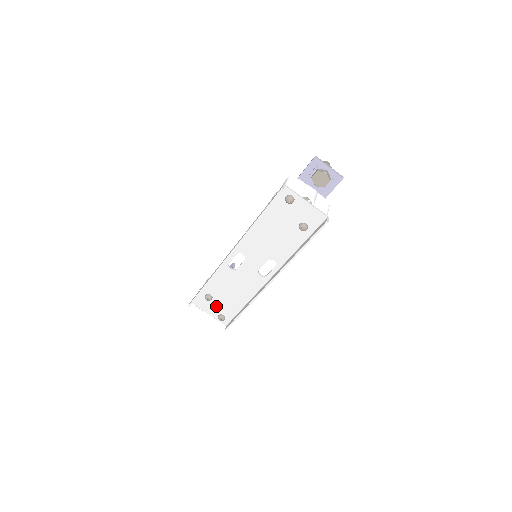
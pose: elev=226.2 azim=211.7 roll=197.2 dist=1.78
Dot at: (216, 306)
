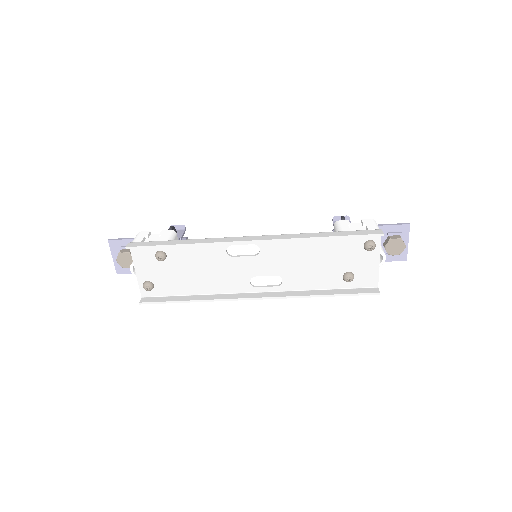
Dot at: (157, 270)
